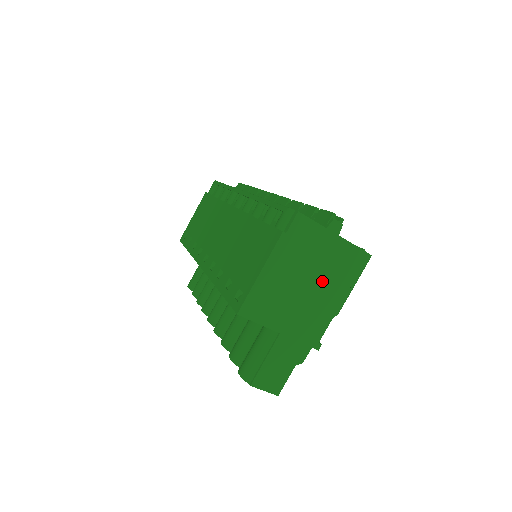
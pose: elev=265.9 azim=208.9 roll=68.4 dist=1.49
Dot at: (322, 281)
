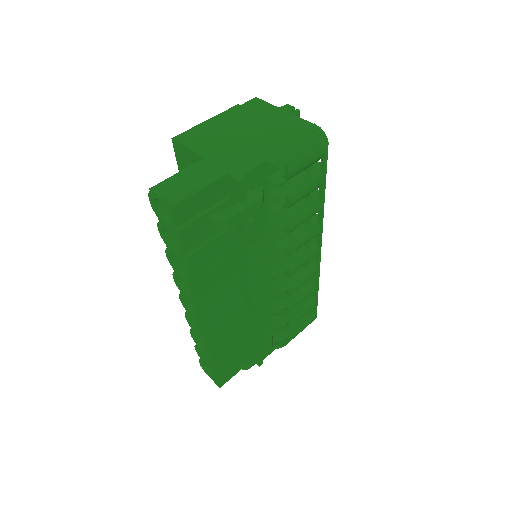
Dot at: (263, 135)
